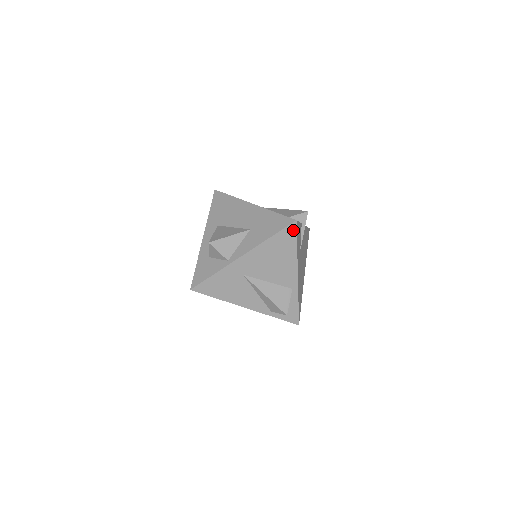
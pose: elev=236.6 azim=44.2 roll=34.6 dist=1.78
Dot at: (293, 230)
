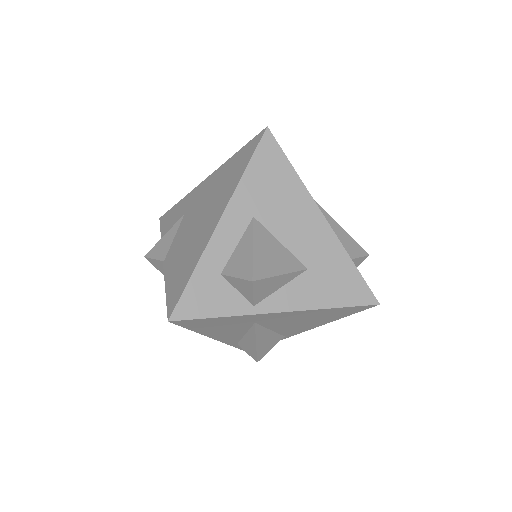
Dot at: (363, 308)
